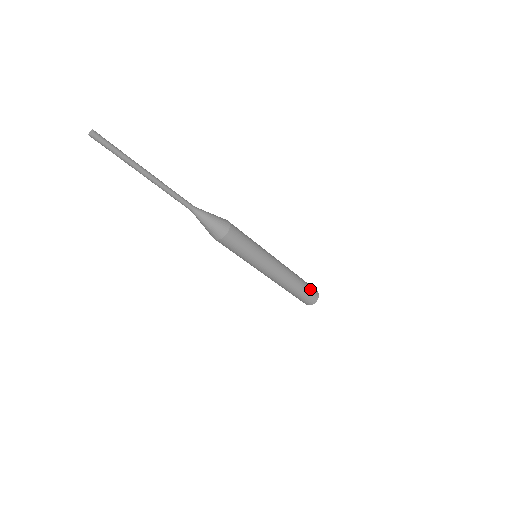
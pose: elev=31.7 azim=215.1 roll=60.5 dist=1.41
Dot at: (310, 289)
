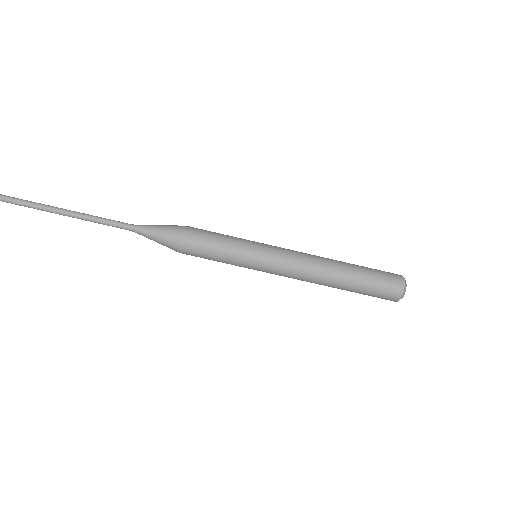
Dot at: (377, 270)
